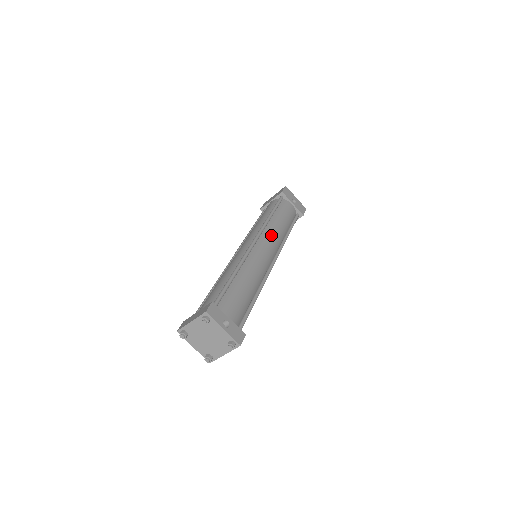
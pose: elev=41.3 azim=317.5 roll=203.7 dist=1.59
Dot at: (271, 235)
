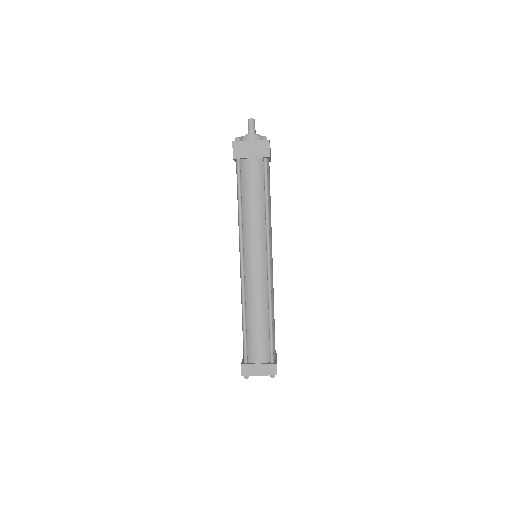
Dot at: (271, 237)
